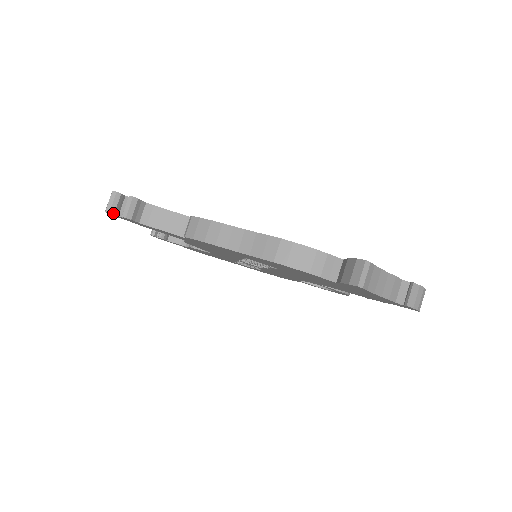
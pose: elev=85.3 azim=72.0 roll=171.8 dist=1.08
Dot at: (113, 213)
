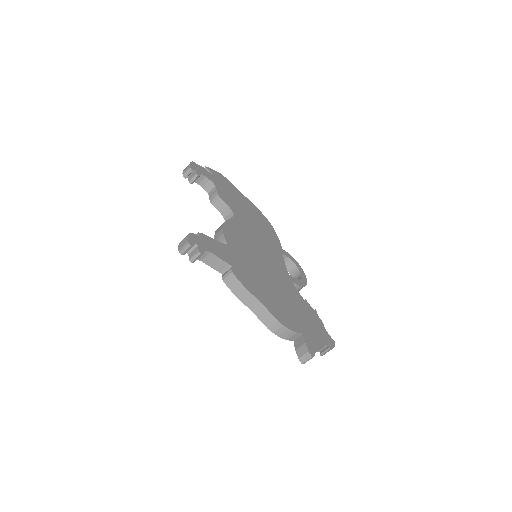
Dot at: occluded
